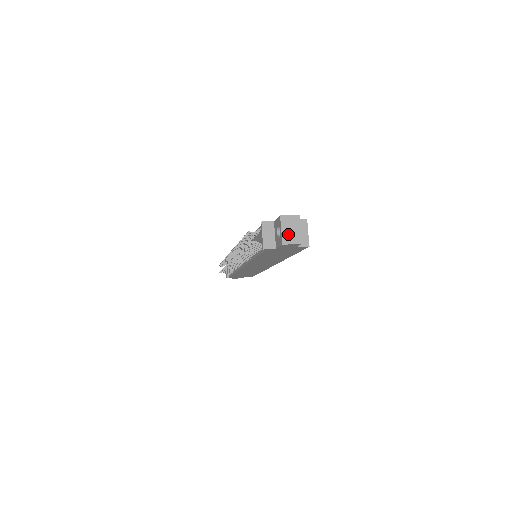
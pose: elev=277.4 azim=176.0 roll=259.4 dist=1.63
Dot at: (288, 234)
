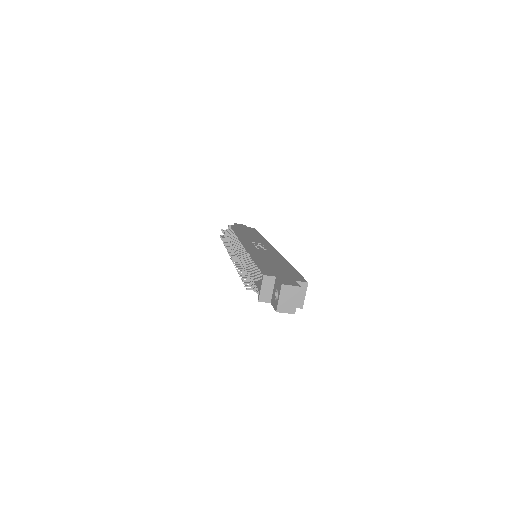
Dot at: (284, 303)
